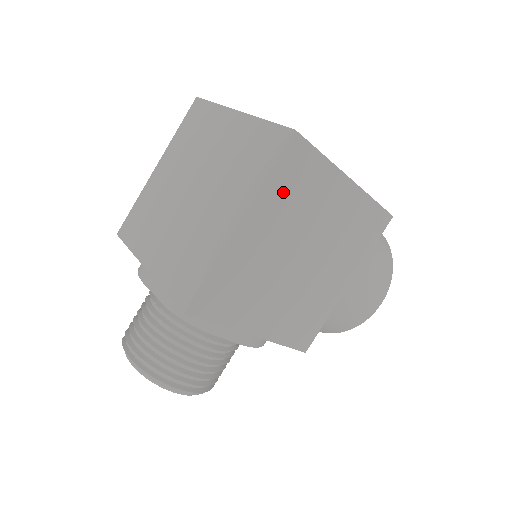
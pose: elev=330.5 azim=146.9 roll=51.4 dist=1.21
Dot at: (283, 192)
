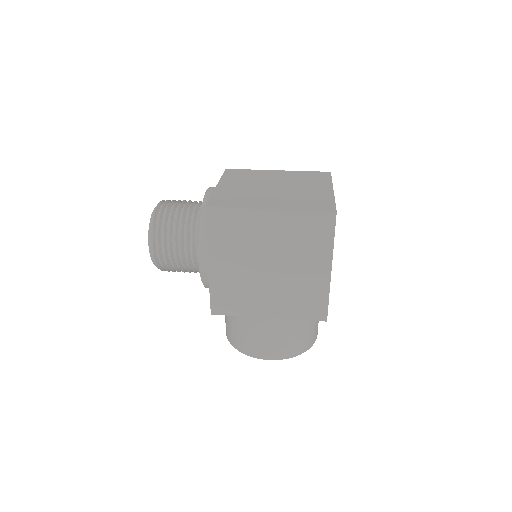
Dot at: (301, 227)
